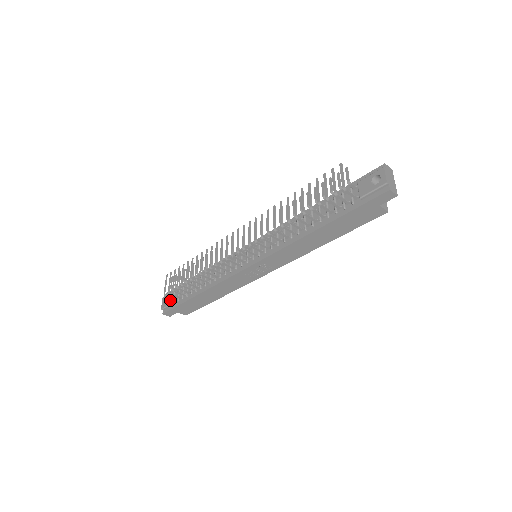
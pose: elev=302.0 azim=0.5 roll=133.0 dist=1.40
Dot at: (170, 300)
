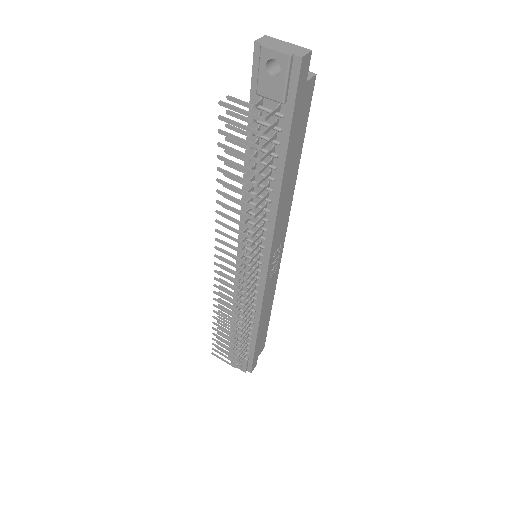
Dot at: occluded
